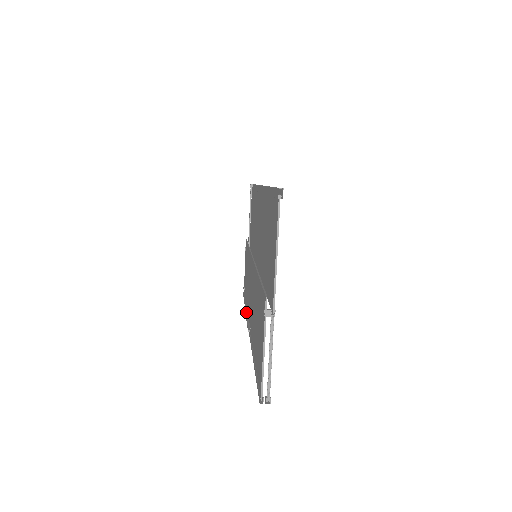
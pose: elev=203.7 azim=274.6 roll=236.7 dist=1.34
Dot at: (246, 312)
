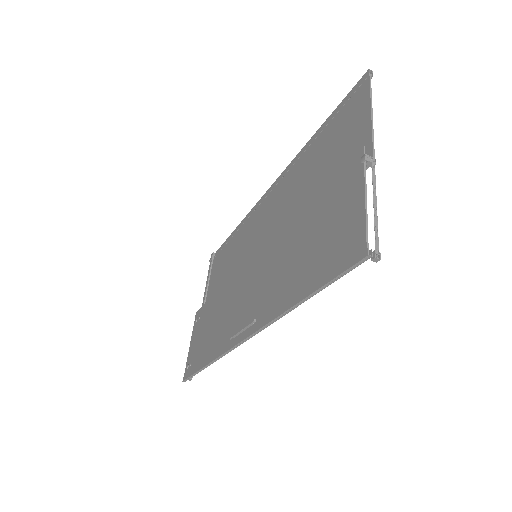
Dot at: (216, 354)
